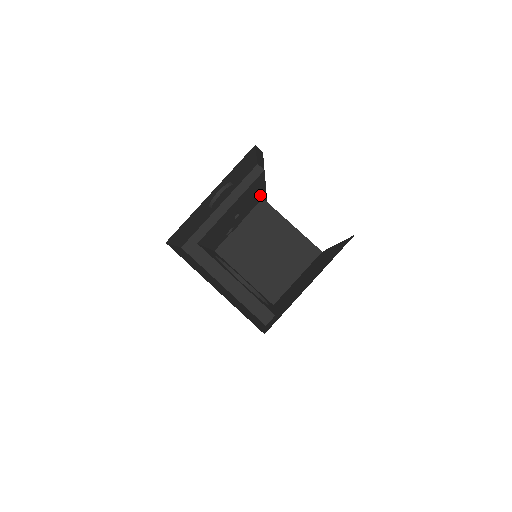
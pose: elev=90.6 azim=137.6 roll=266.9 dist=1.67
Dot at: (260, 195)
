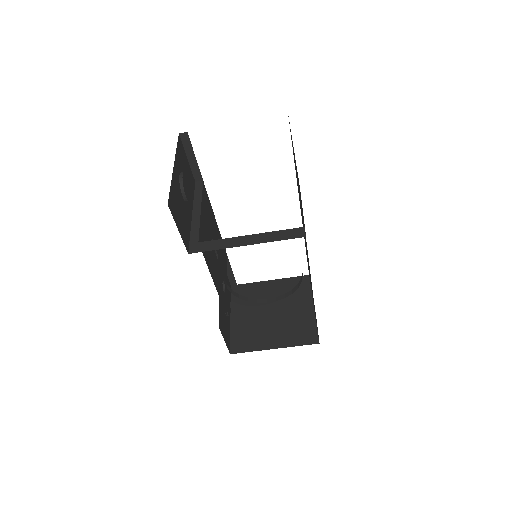
Dot at: occluded
